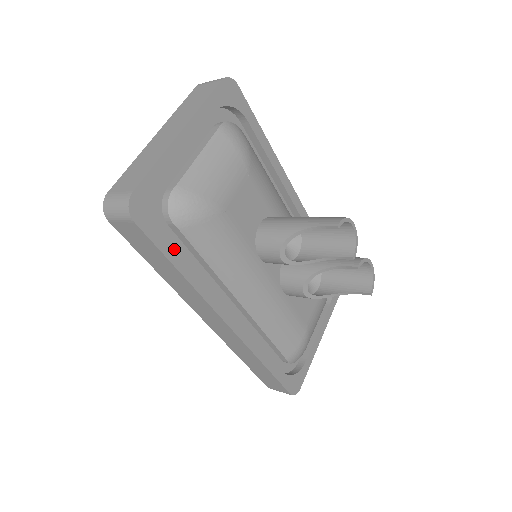
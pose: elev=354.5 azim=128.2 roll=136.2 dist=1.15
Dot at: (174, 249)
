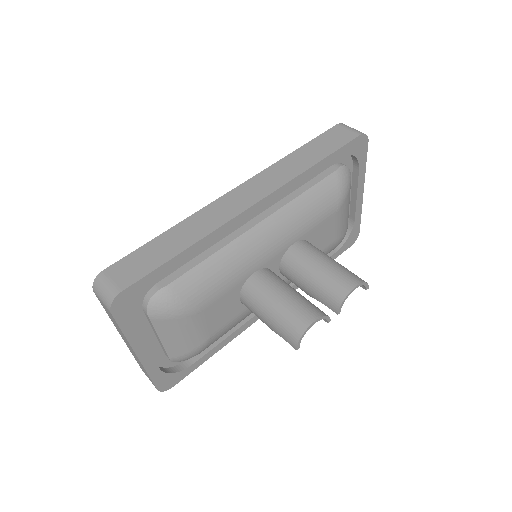
Dot at: (203, 357)
